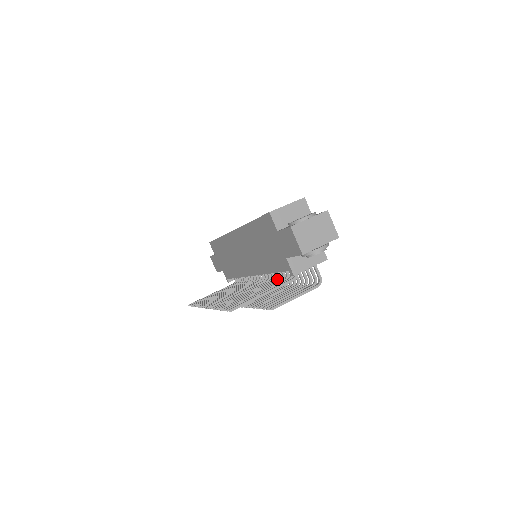
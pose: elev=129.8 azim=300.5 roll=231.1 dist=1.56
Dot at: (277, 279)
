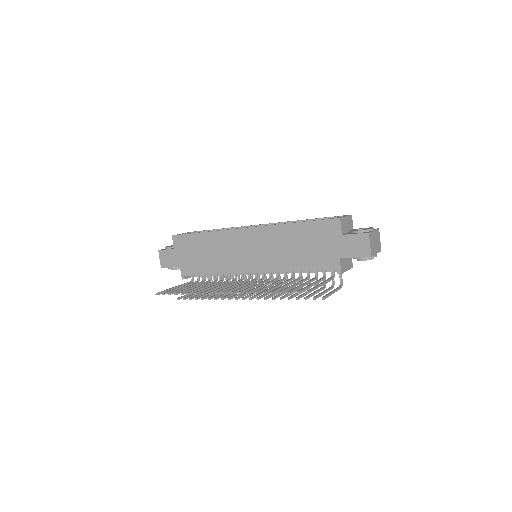
Dot at: (300, 277)
